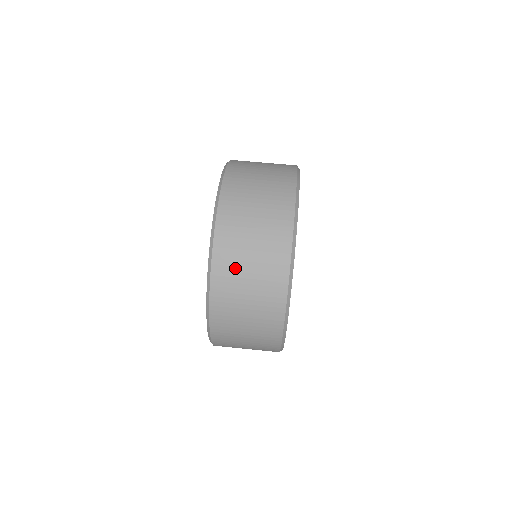
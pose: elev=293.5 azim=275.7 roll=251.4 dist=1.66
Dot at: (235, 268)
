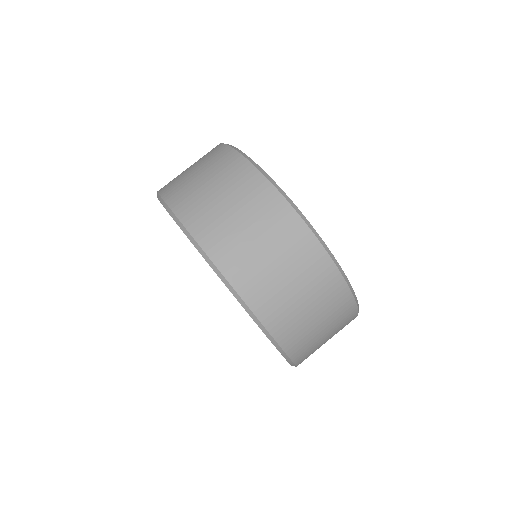
Dot at: (269, 285)
